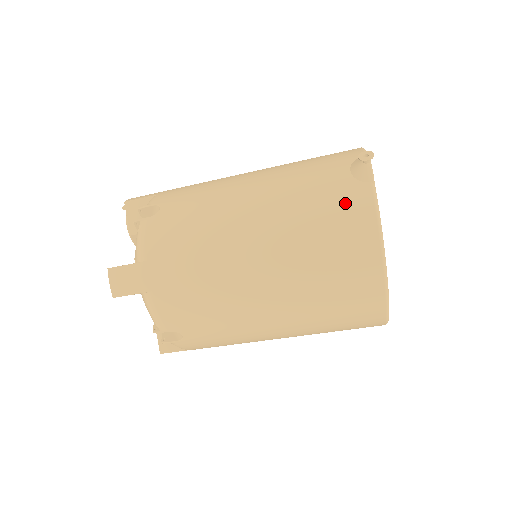
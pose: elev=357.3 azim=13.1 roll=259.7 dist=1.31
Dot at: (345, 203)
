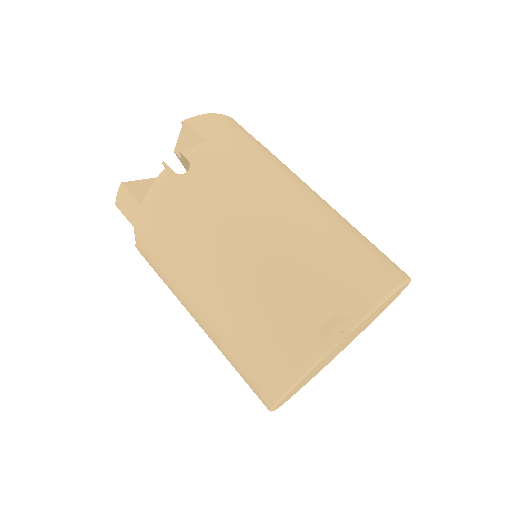
Dot at: (288, 344)
